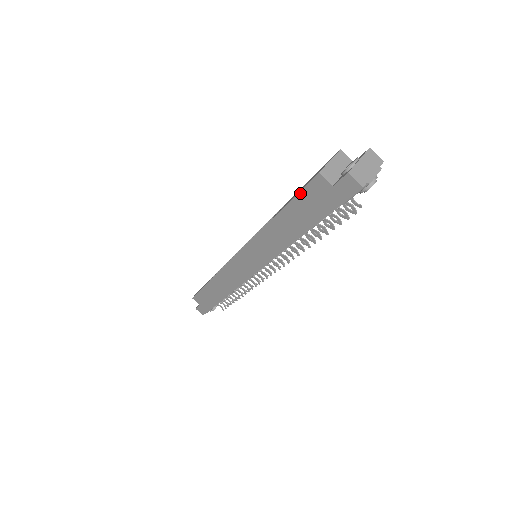
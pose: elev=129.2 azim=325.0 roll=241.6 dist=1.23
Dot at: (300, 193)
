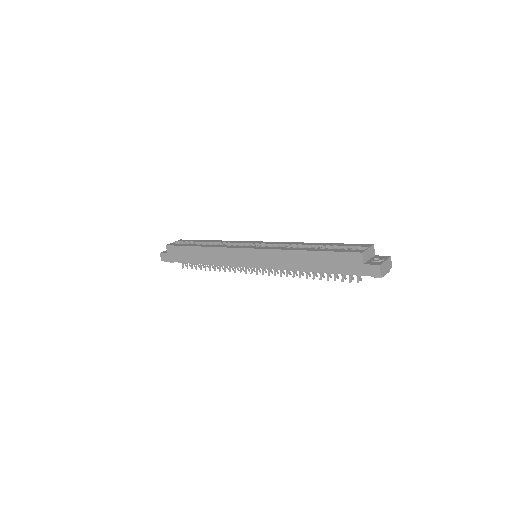
Dot at: (339, 252)
